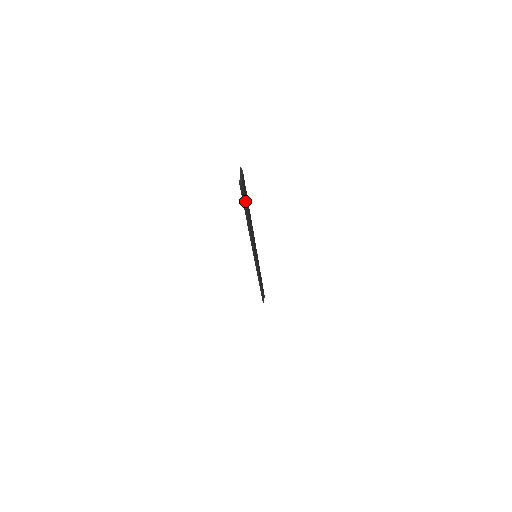
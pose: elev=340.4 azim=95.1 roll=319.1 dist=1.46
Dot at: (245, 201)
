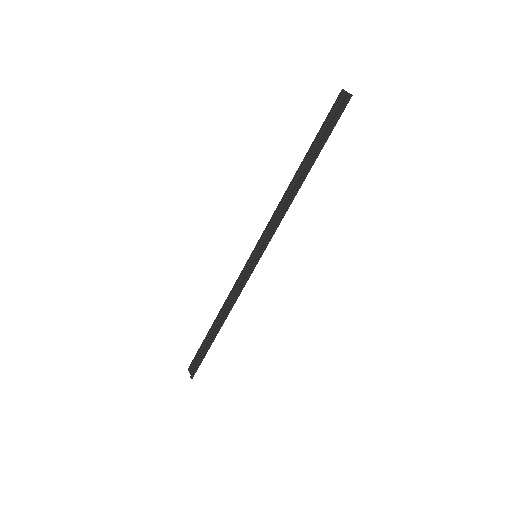
Dot at: occluded
